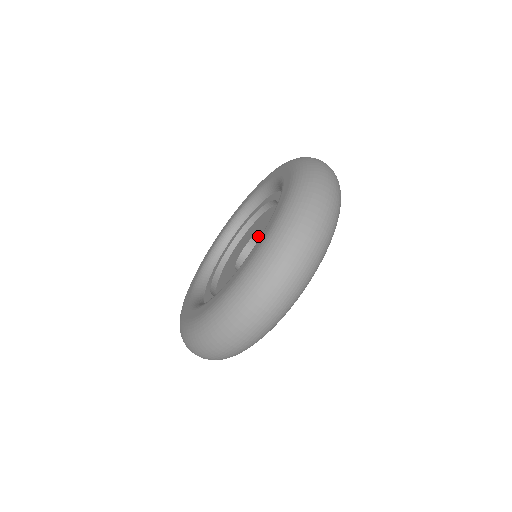
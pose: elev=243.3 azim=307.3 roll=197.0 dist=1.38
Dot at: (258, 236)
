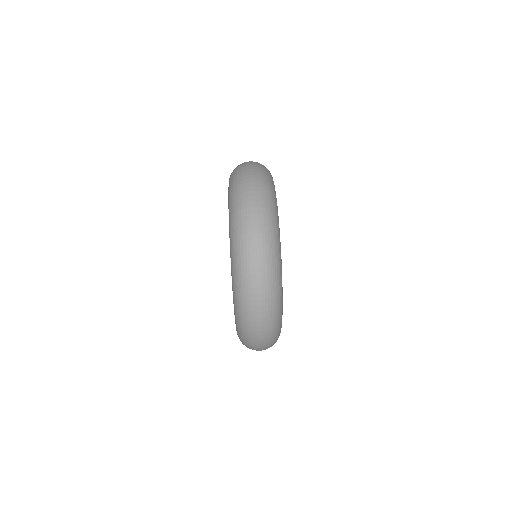
Dot at: occluded
